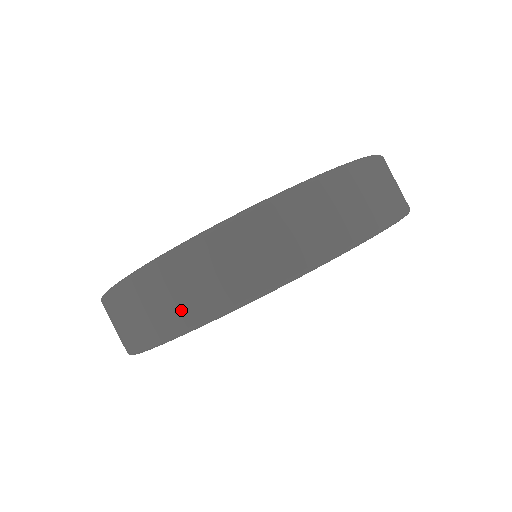
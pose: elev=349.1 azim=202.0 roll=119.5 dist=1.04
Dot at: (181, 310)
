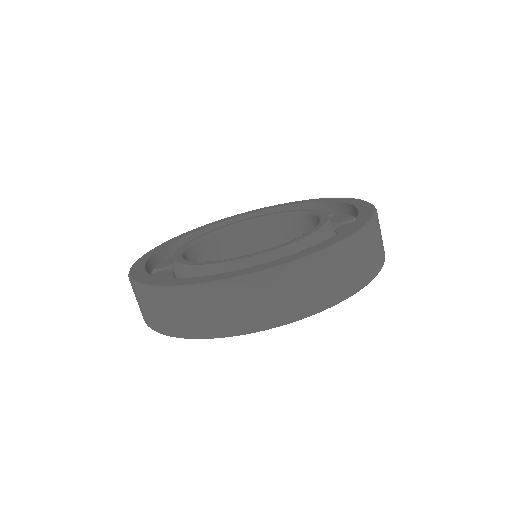
Dot at: occluded
